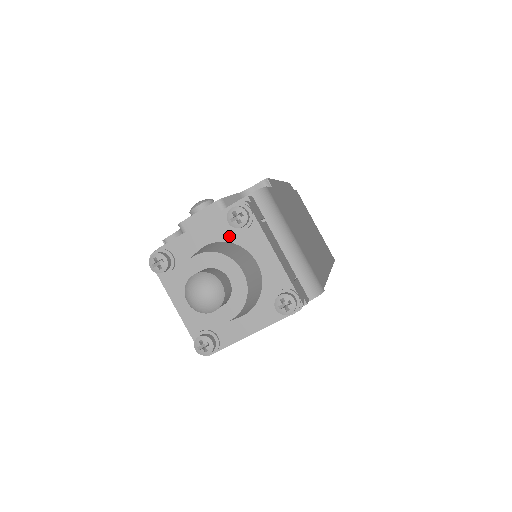
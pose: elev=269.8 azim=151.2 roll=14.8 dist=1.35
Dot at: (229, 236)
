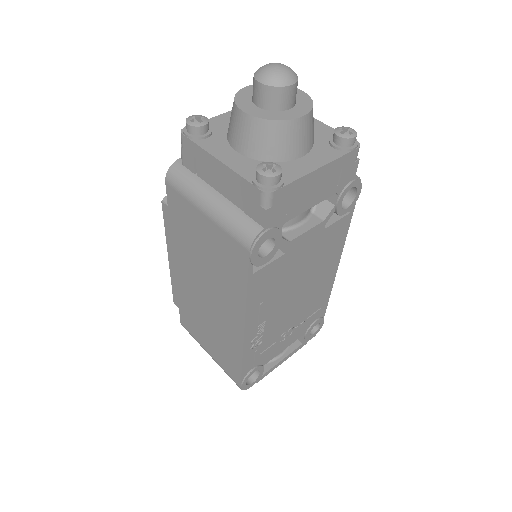
Dot at: occluded
